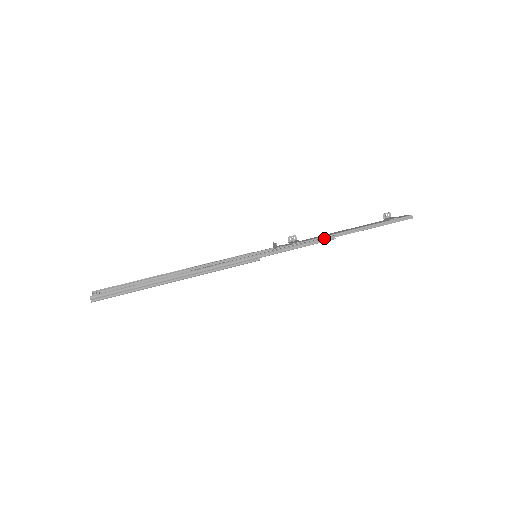
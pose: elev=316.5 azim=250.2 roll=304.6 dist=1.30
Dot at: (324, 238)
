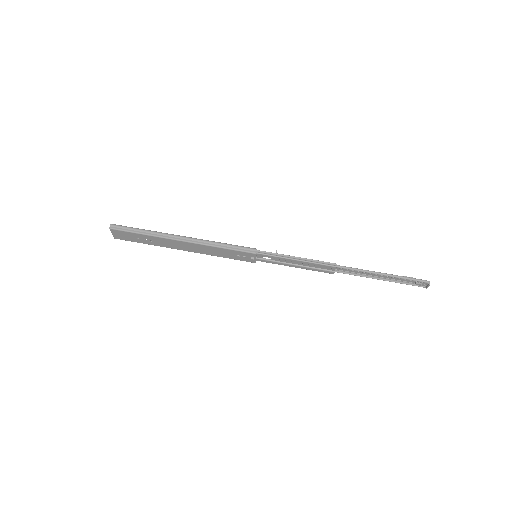
Dot at: (325, 262)
